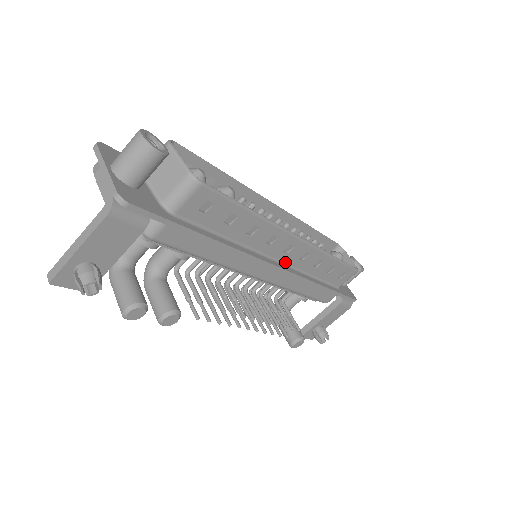
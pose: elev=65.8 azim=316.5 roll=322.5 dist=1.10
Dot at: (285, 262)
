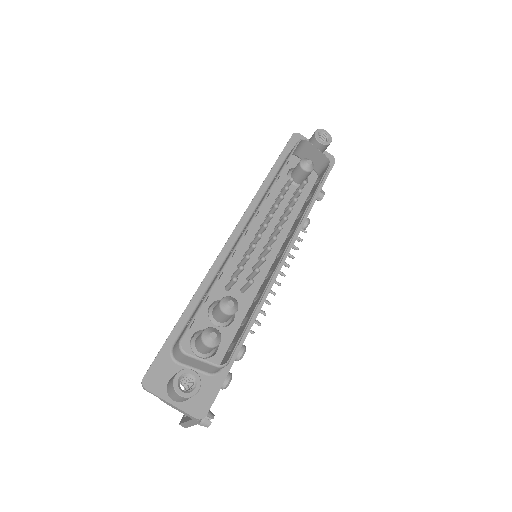
Dot at: occluded
